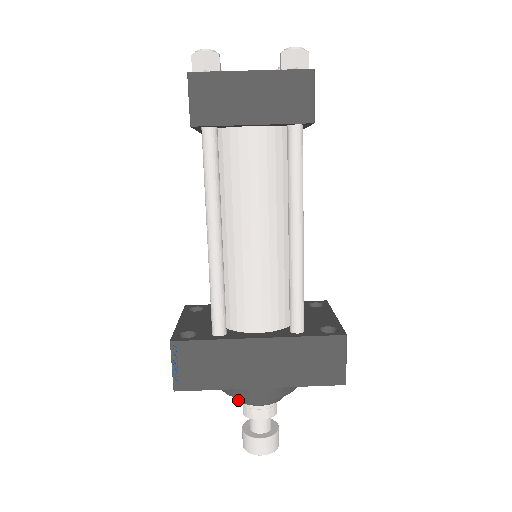
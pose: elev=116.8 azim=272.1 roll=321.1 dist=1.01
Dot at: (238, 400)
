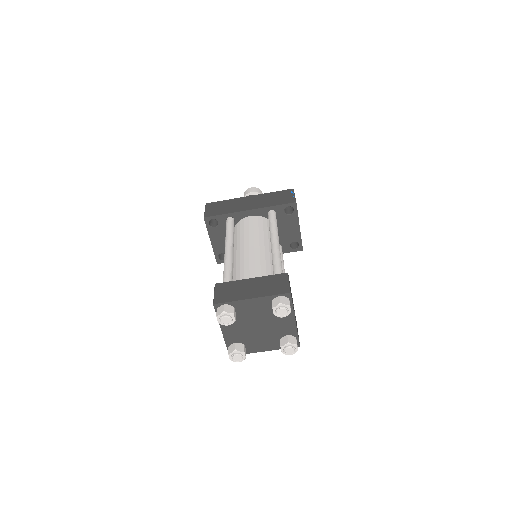
Dot at: occluded
